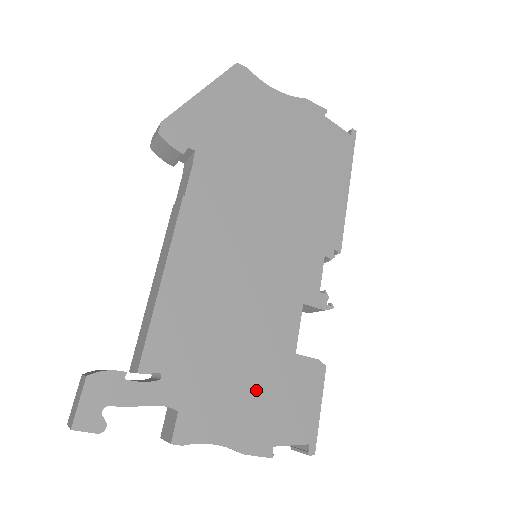
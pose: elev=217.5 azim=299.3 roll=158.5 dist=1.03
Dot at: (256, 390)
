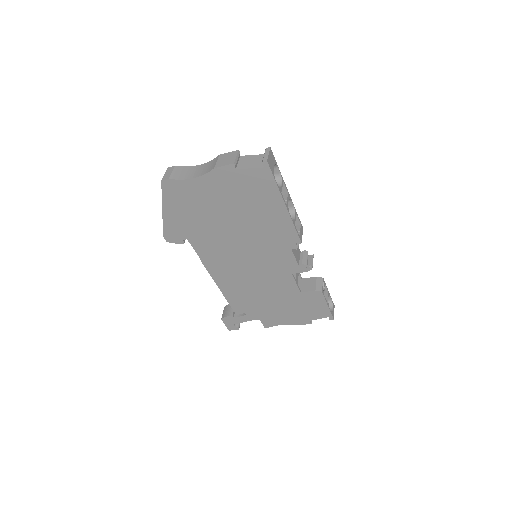
Dot at: (289, 308)
